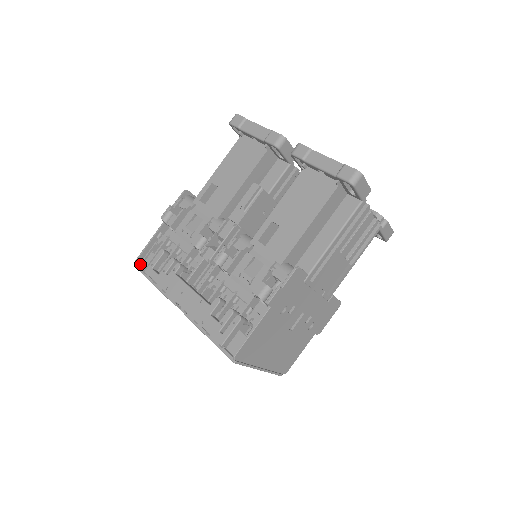
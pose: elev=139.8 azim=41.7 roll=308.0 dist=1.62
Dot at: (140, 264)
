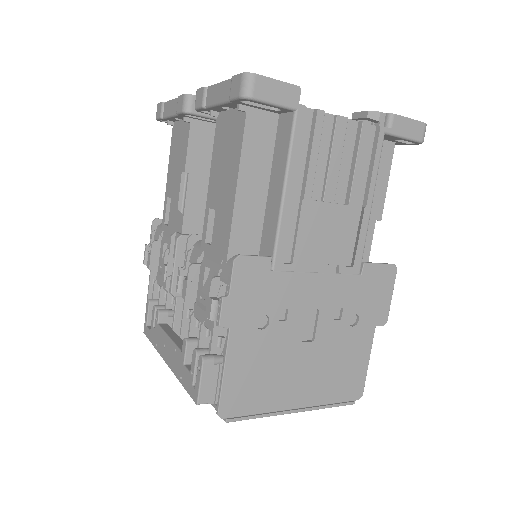
Dot at: occluded
